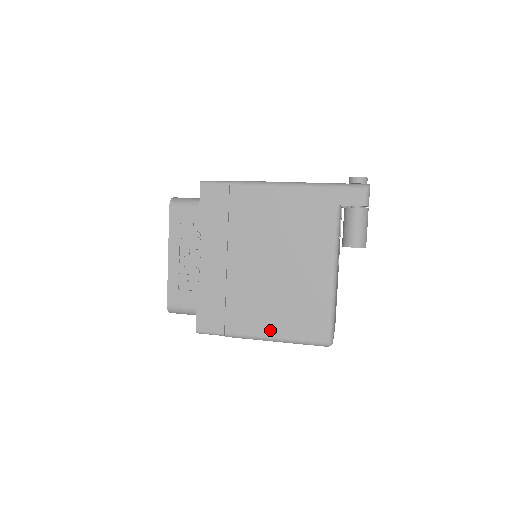
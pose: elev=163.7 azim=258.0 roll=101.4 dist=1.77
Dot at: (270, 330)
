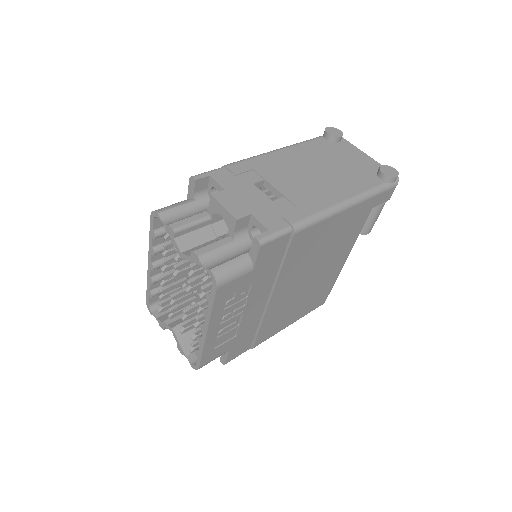
Dot at: (289, 322)
